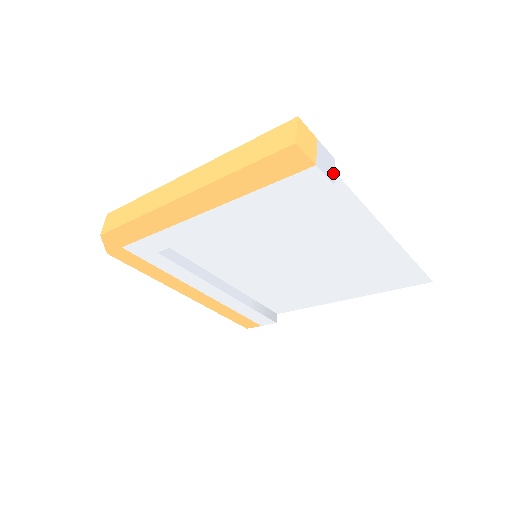
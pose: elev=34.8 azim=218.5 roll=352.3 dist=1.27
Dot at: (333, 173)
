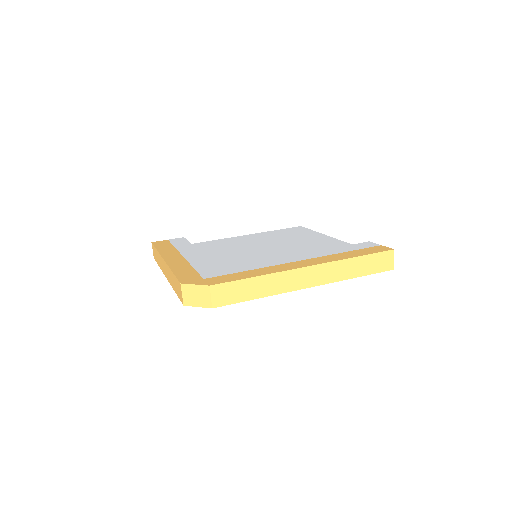
Dot at: occluded
